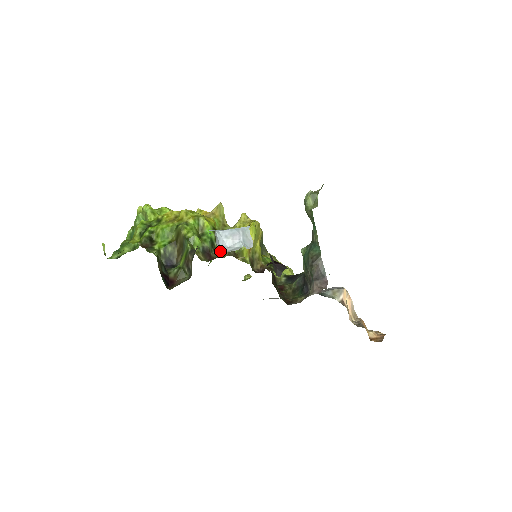
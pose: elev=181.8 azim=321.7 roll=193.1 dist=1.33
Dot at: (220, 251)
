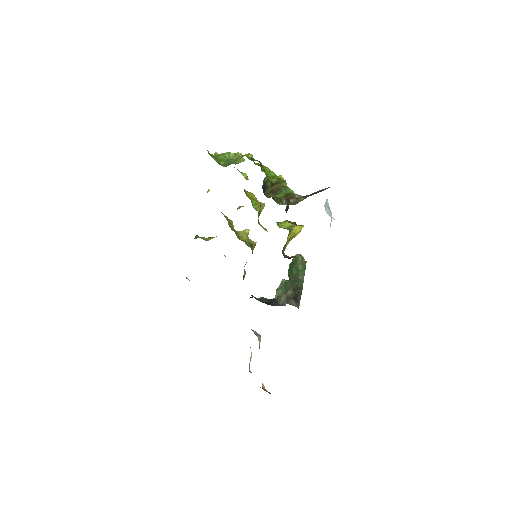
Dot at: occluded
